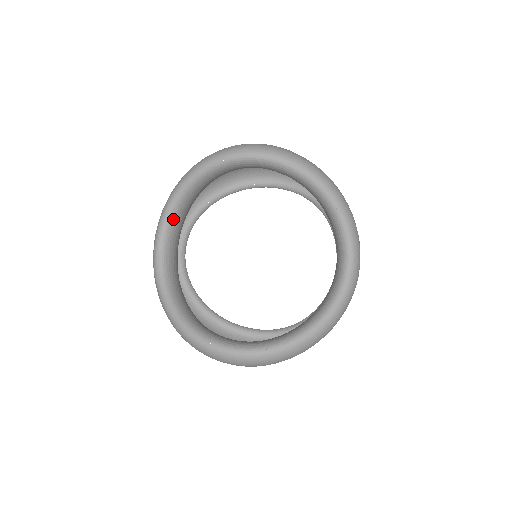
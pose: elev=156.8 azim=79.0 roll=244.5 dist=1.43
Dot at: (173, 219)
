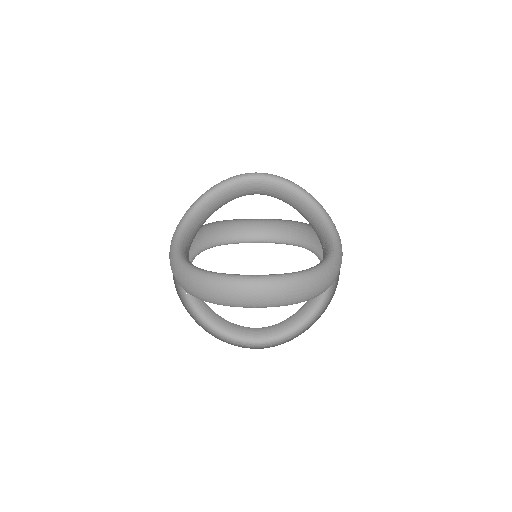
Dot at: (190, 222)
